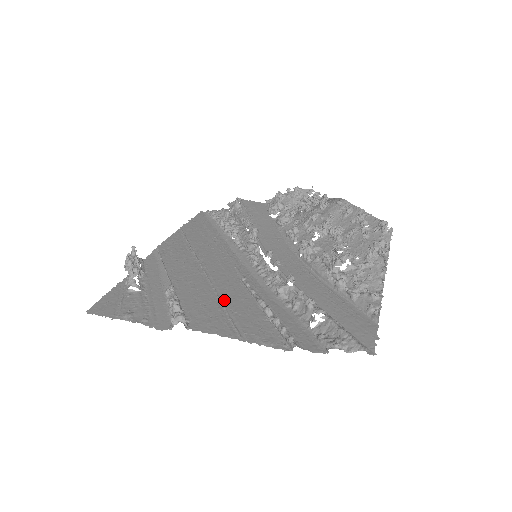
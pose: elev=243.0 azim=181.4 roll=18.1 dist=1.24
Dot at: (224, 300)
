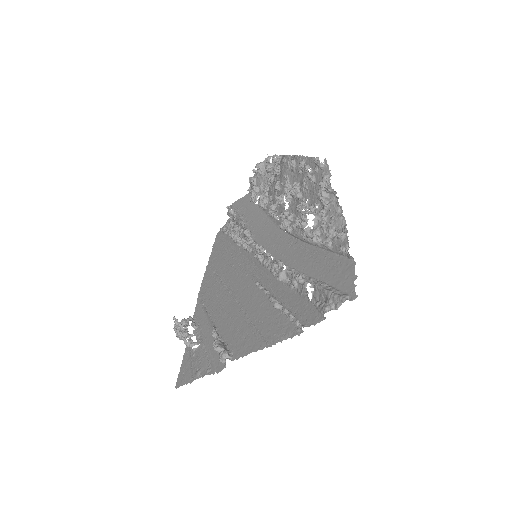
Dot at: (250, 315)
